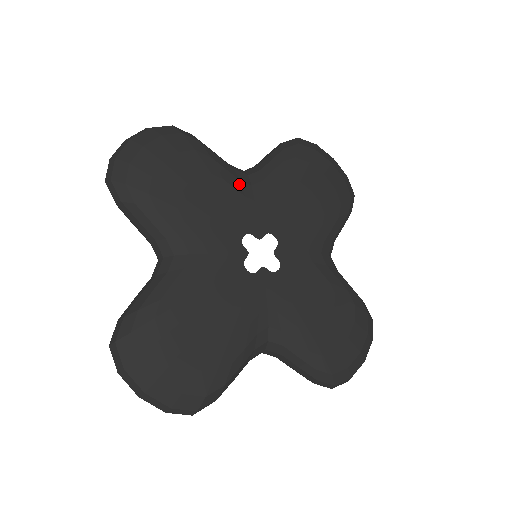
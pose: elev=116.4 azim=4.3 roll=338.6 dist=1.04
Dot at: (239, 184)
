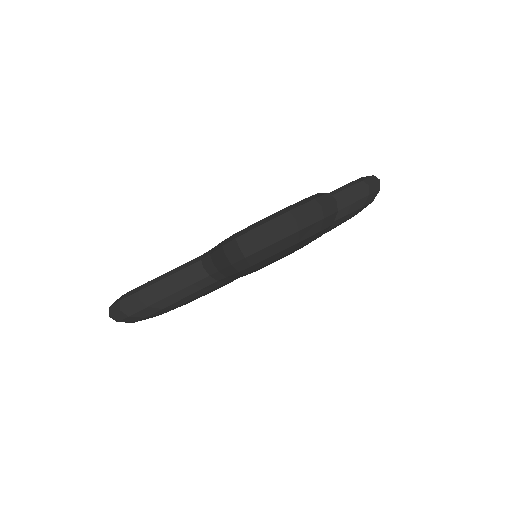
Dot at: occluded
